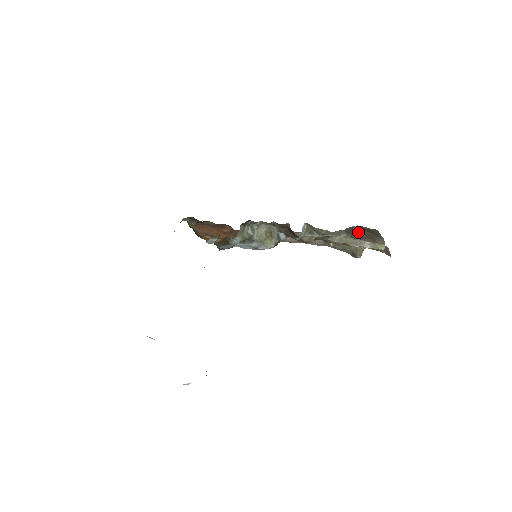
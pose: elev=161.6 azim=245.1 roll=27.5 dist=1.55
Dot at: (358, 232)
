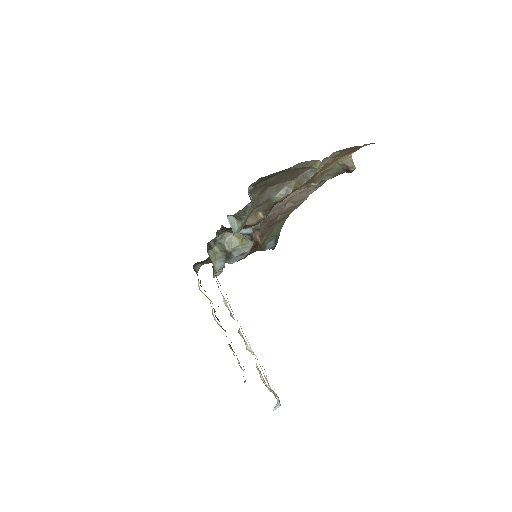
Dot at: (273, 181)
